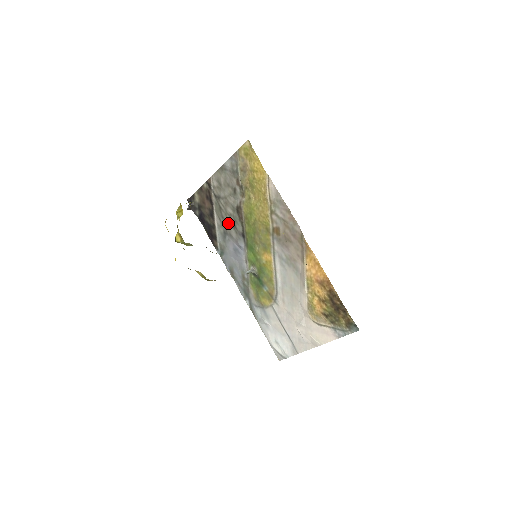
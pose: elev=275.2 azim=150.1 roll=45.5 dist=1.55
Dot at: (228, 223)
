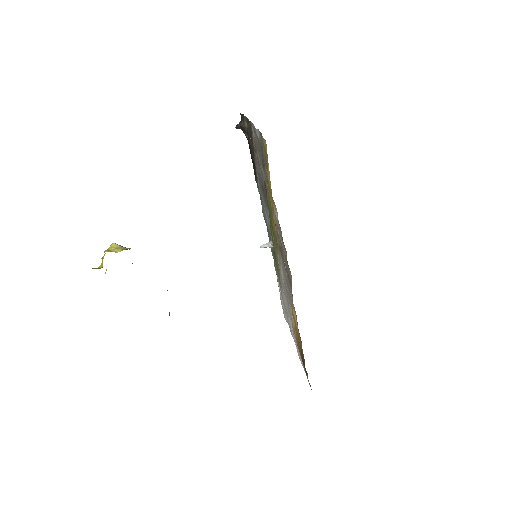
Dot at: (261, 183)
